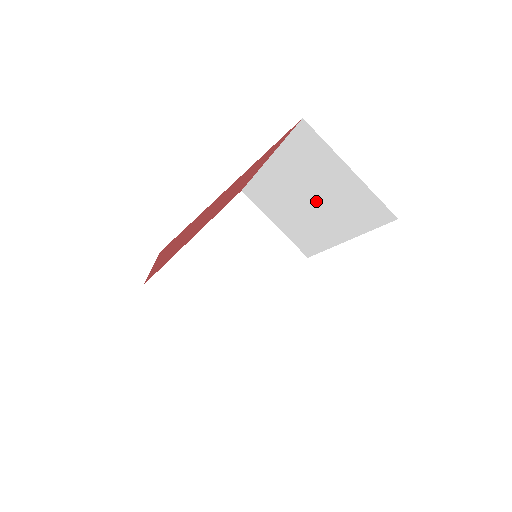
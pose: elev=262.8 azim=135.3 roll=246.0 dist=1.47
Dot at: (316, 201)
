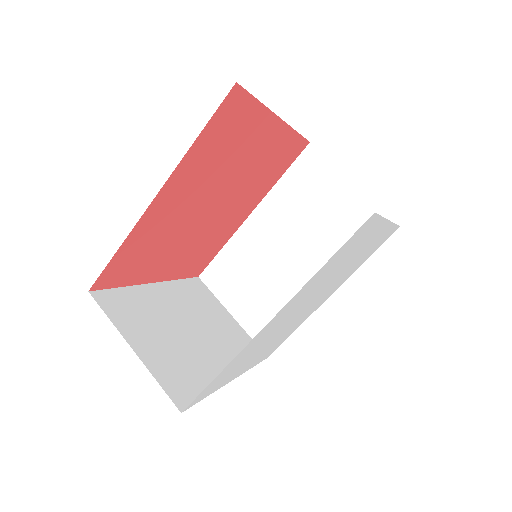
Dot at: (303, 246)
